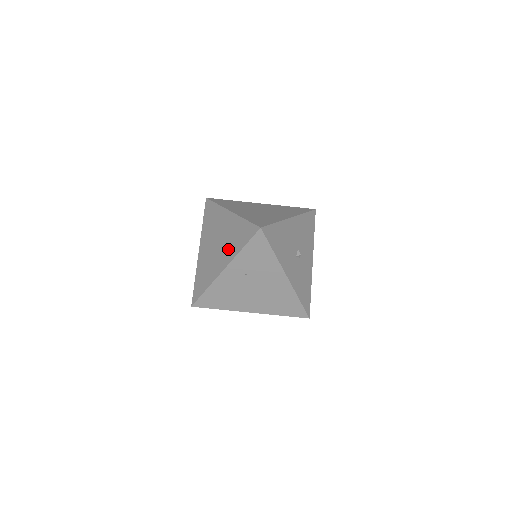
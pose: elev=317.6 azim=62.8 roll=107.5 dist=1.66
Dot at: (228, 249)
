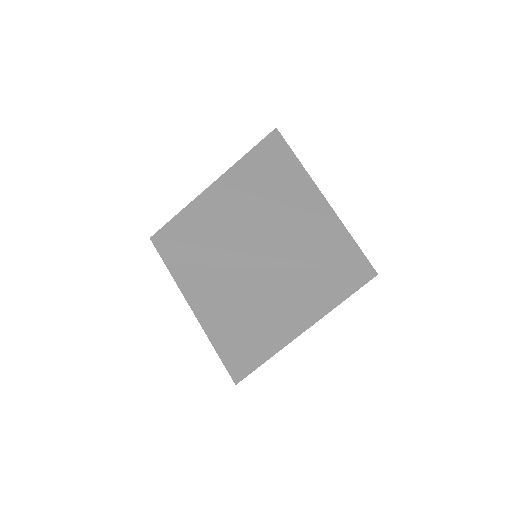
Dot at: (297, 310)
